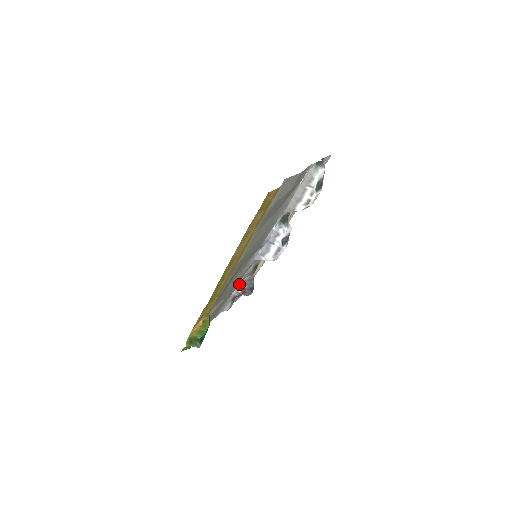
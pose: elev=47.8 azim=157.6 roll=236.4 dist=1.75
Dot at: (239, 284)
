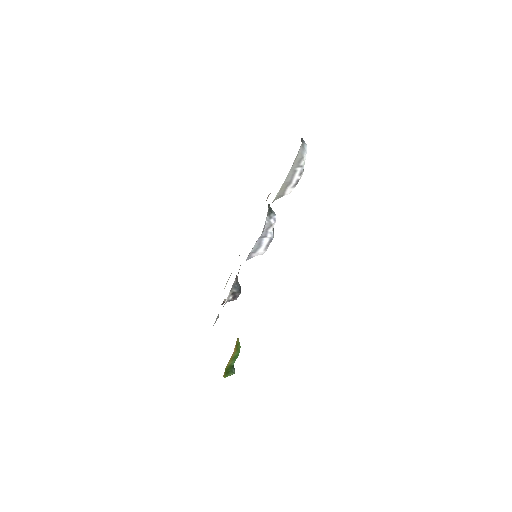
Dot at: (230, 291)
